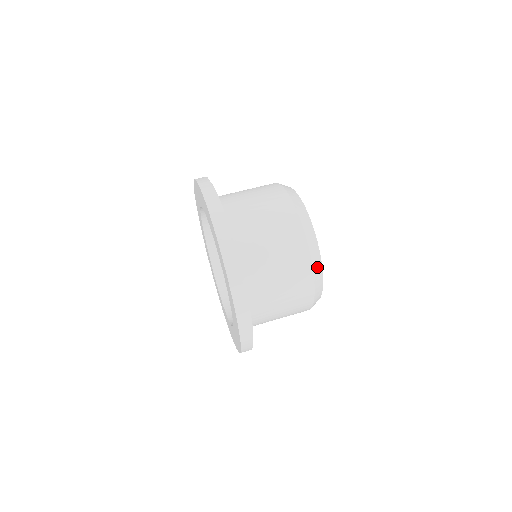
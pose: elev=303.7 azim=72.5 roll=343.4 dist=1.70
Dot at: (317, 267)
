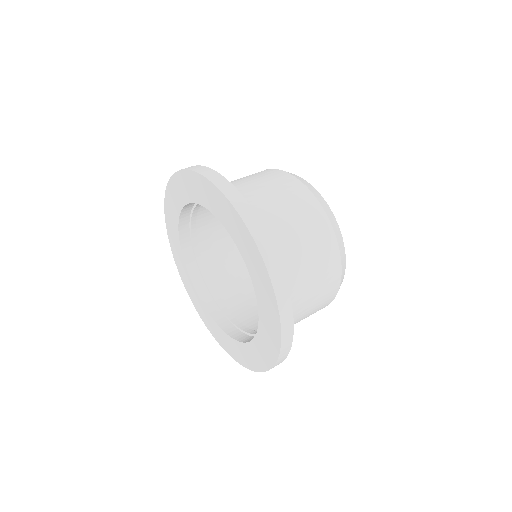
Dot at: (298, 178)
